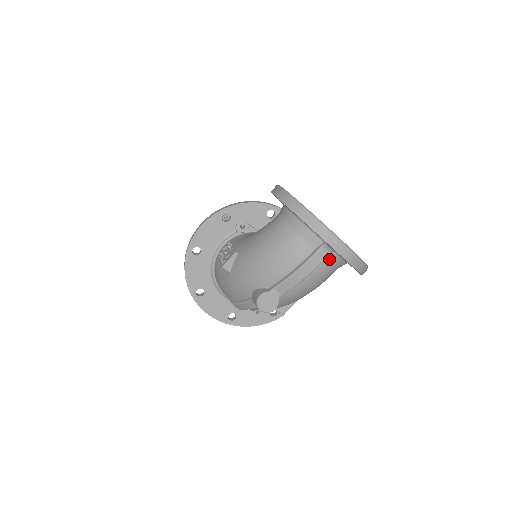
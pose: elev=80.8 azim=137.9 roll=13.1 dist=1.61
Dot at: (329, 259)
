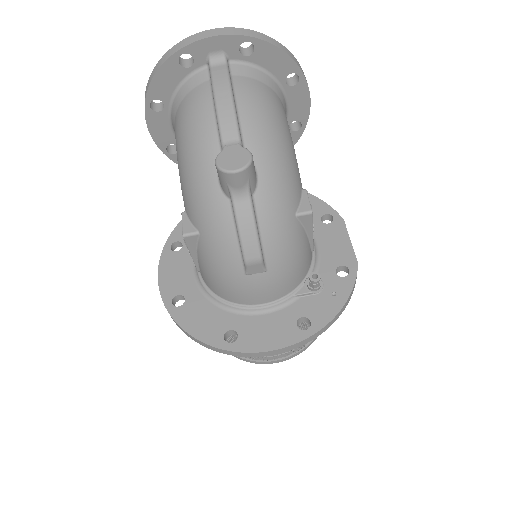
Dot at: (237, 74)
